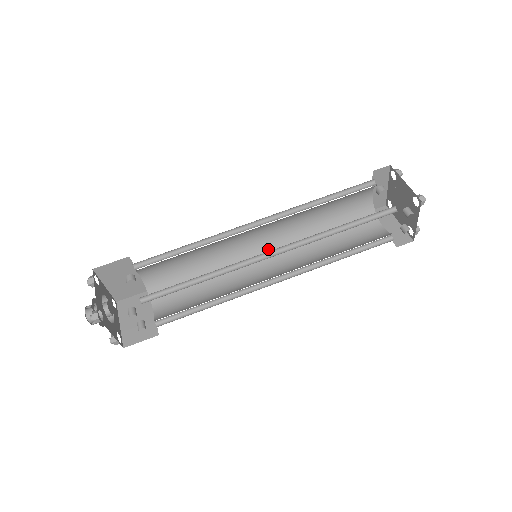
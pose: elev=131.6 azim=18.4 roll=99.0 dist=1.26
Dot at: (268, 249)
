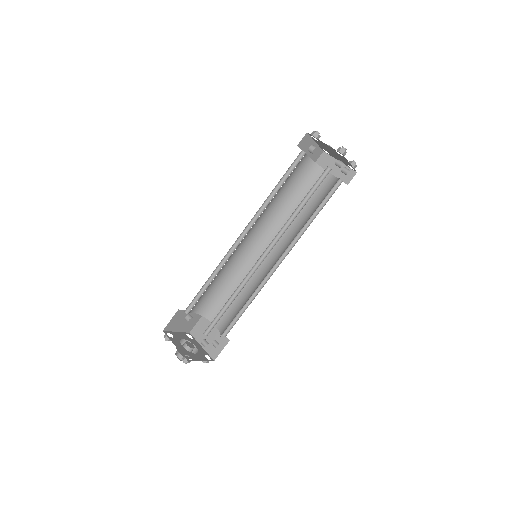
Dot at: (261, 241)
